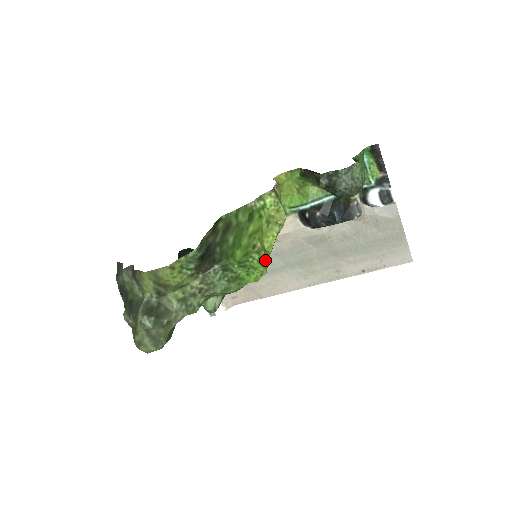
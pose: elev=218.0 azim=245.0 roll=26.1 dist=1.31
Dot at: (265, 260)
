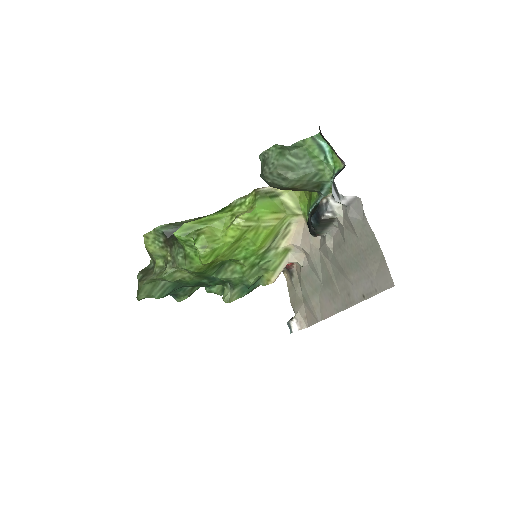
Dot at: (201, 242)
